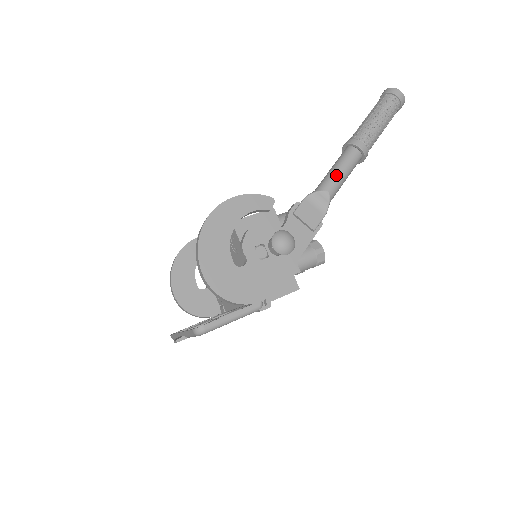
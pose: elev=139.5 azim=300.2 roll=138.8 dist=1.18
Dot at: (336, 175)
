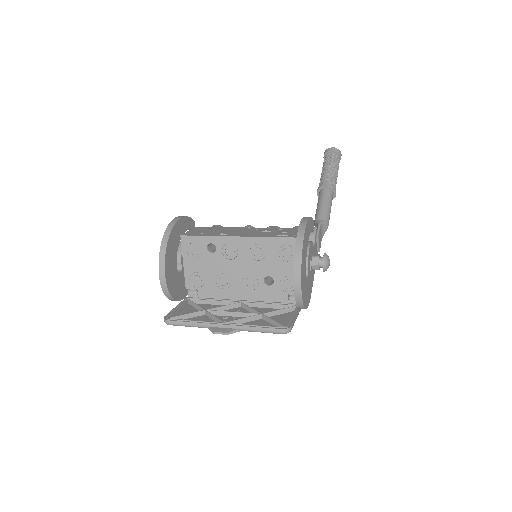
Dot at: (330, 211)
